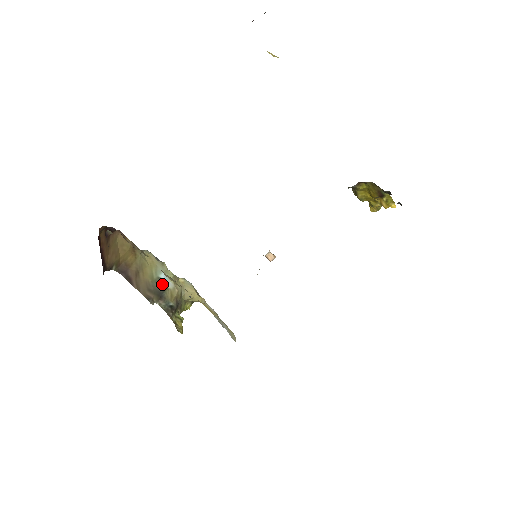
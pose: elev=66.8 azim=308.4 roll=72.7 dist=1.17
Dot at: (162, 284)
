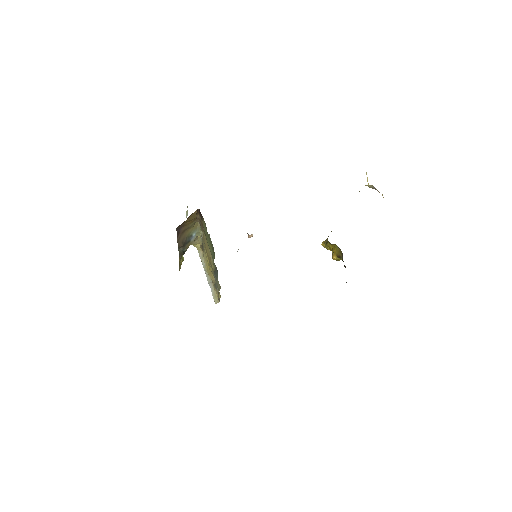
Dot at: (190, 239)
